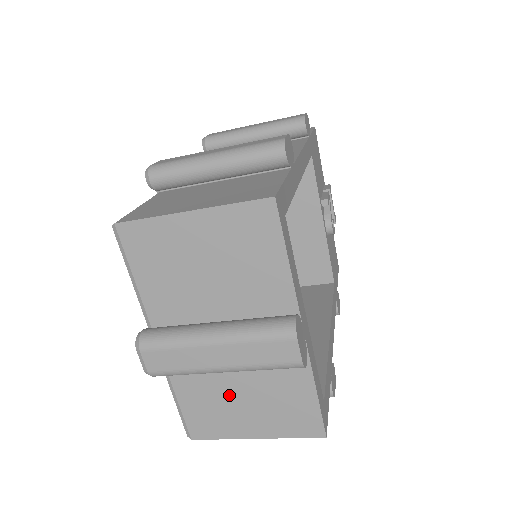
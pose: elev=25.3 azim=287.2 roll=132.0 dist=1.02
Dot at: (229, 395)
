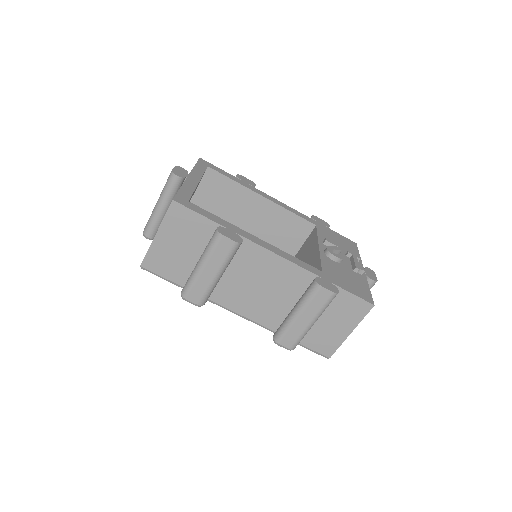
Dot at: occluded
